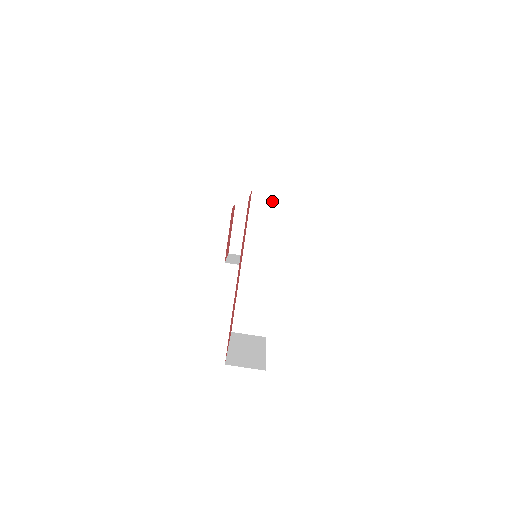
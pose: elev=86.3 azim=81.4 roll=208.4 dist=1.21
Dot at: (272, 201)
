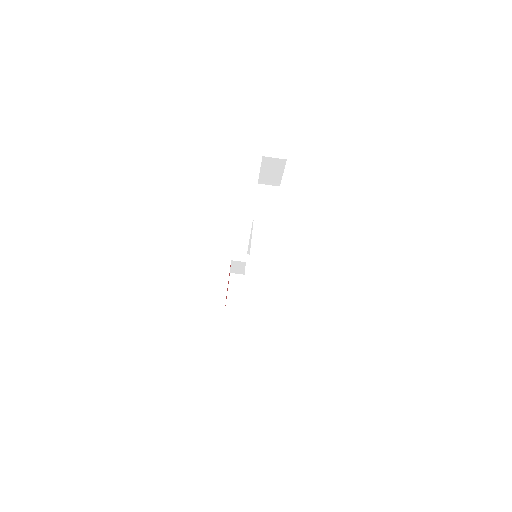
Dot at: (270, 189)
